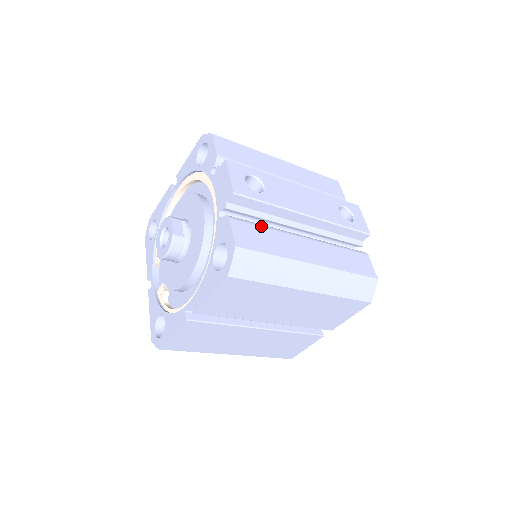
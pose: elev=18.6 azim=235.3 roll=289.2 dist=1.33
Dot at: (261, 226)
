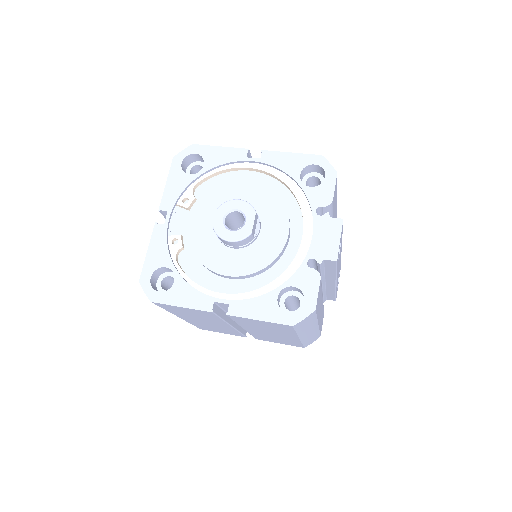
Dot at: occluded
